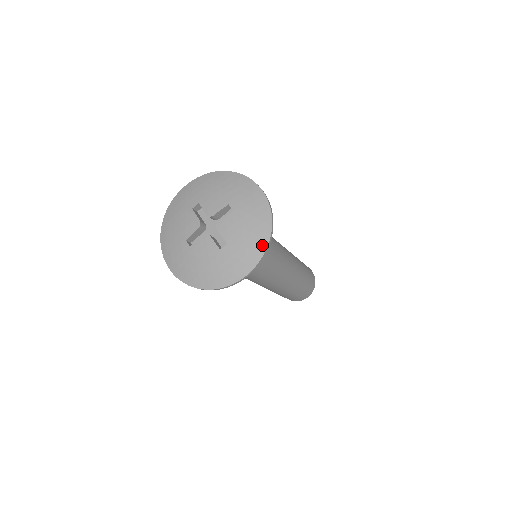
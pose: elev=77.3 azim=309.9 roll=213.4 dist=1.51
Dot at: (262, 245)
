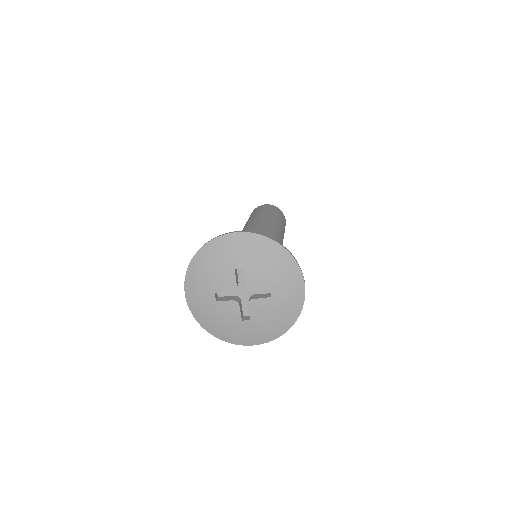
Dot at: (278, 333)
